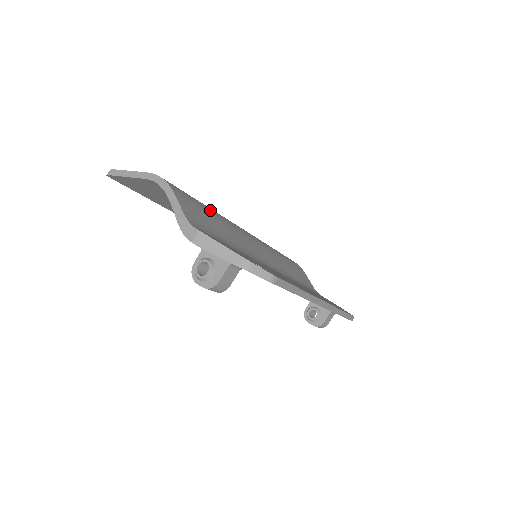
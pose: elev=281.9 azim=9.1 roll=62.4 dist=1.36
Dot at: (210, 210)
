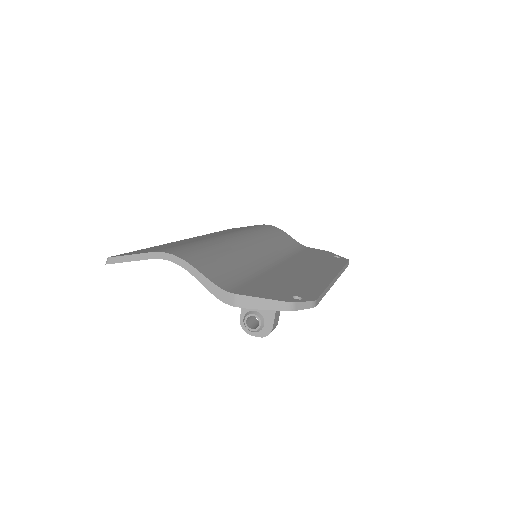
Dot at: (212, 248)
